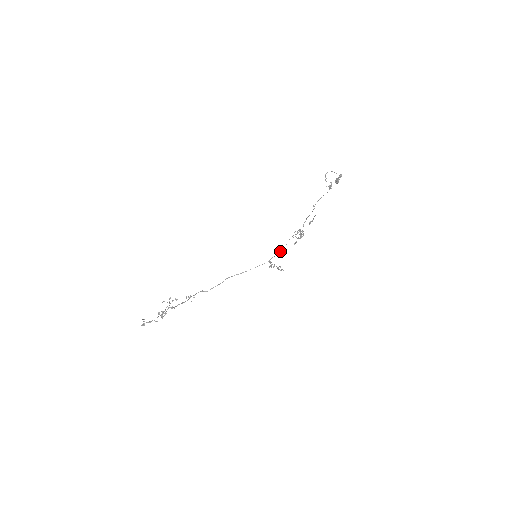
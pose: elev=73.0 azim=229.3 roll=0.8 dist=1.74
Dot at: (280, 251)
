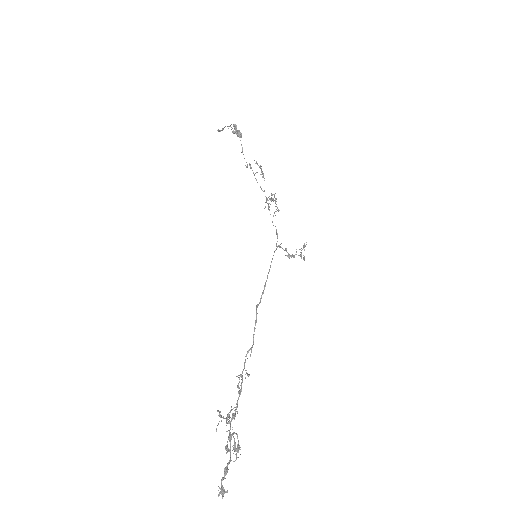
Dot at: (276, 234)
